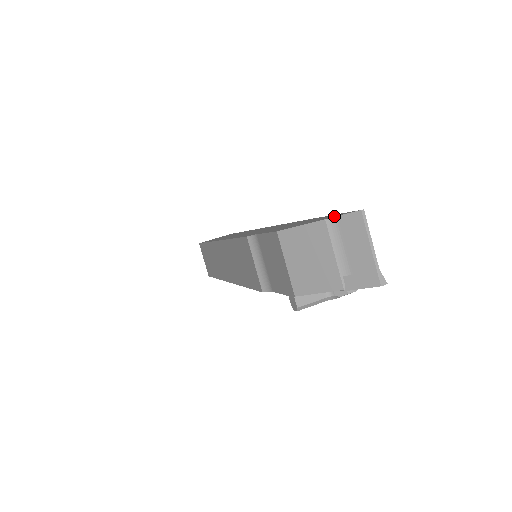
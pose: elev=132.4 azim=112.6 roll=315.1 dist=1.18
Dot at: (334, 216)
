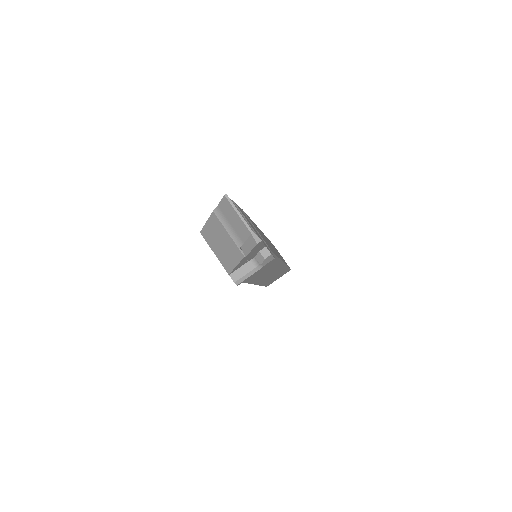
Dot at: (219, 206)
